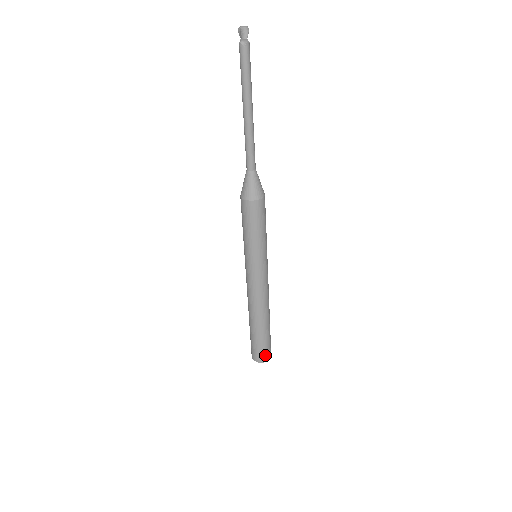
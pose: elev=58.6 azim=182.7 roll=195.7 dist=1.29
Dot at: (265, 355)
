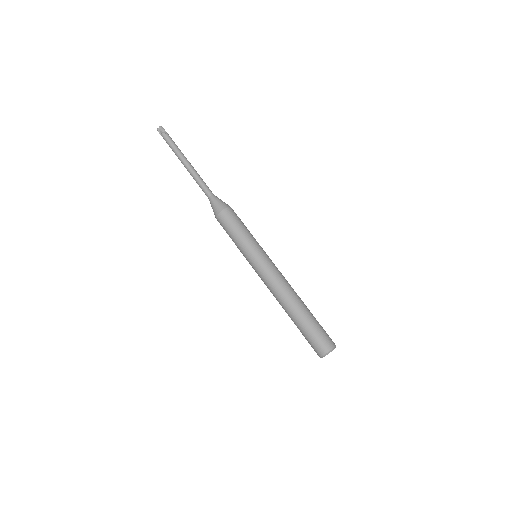
Dot at: (329, 339)
